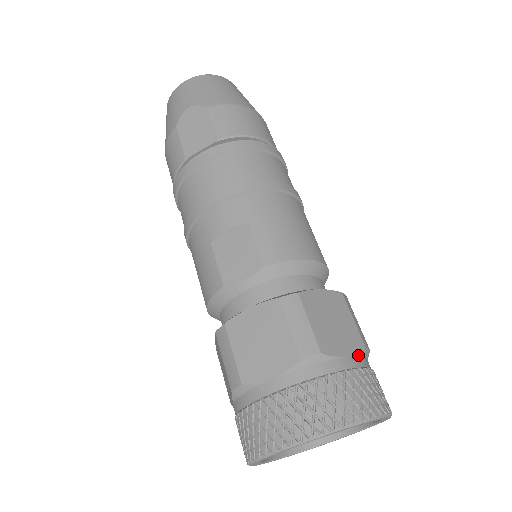
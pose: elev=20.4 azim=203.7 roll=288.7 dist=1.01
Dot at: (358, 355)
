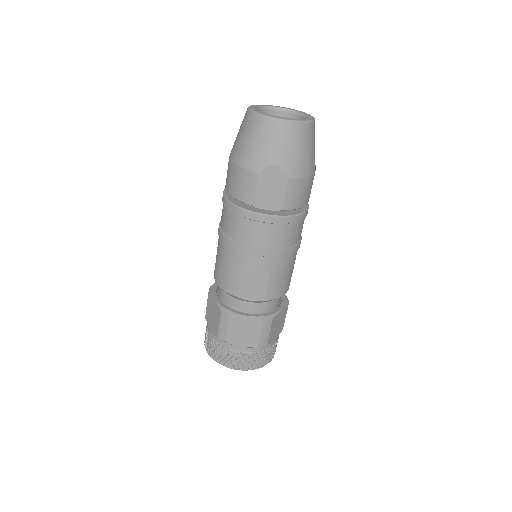
Dot at: occluded
